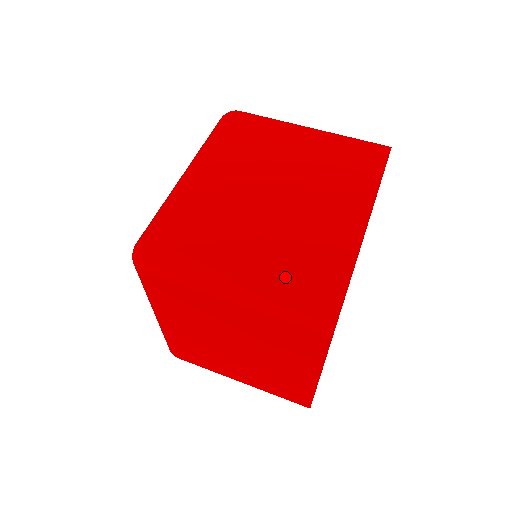
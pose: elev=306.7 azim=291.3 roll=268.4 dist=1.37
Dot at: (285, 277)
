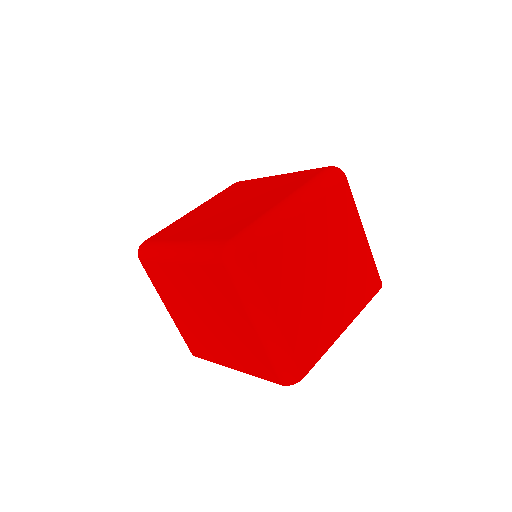
Dot at: (182, 331)
